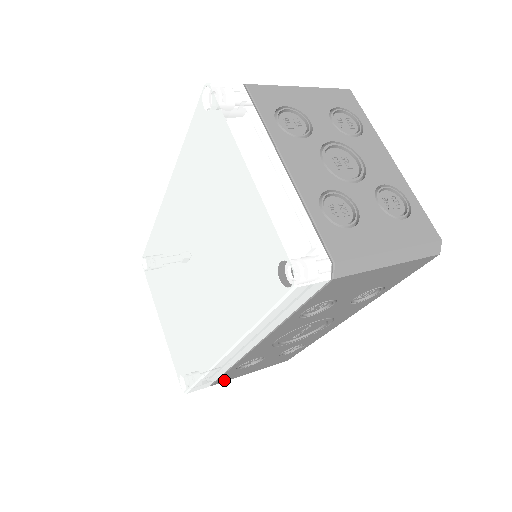
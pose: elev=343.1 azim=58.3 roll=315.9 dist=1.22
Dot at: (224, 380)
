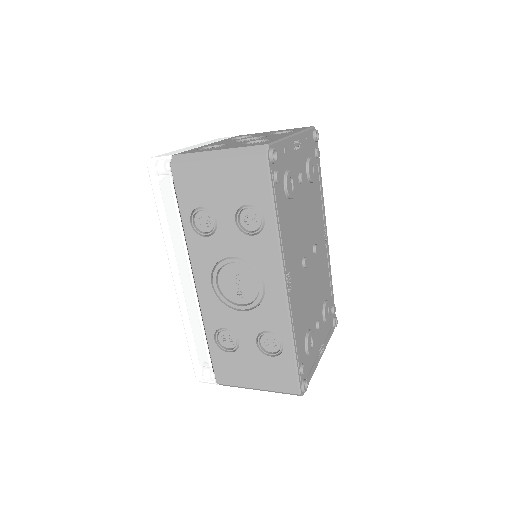
Dot at: (226, 379)
